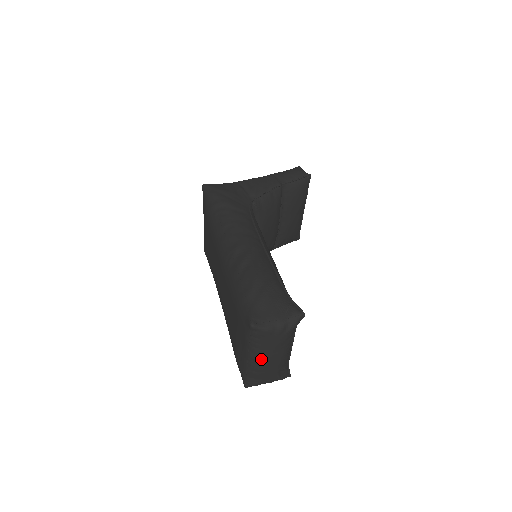
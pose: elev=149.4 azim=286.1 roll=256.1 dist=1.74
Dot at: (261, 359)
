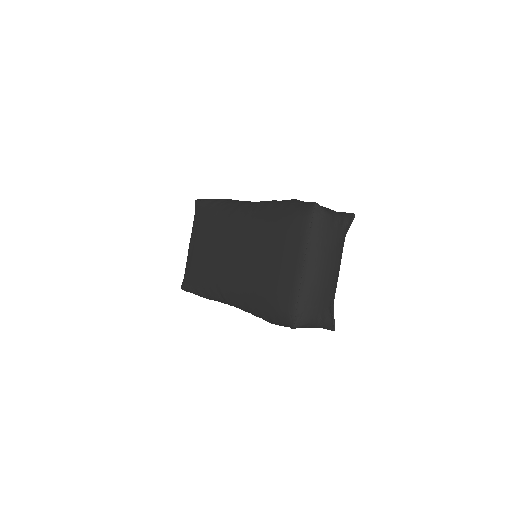
Dot at: (320, 263)
